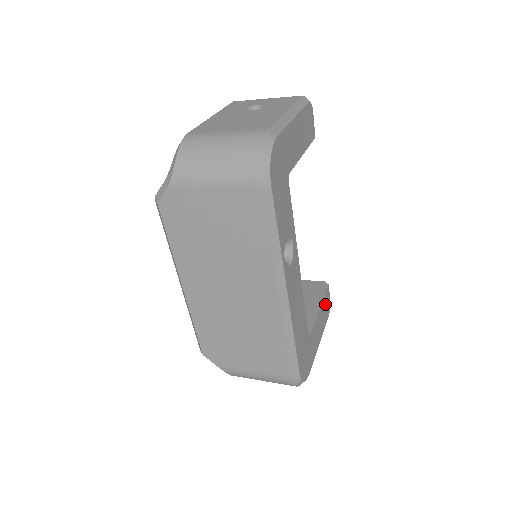
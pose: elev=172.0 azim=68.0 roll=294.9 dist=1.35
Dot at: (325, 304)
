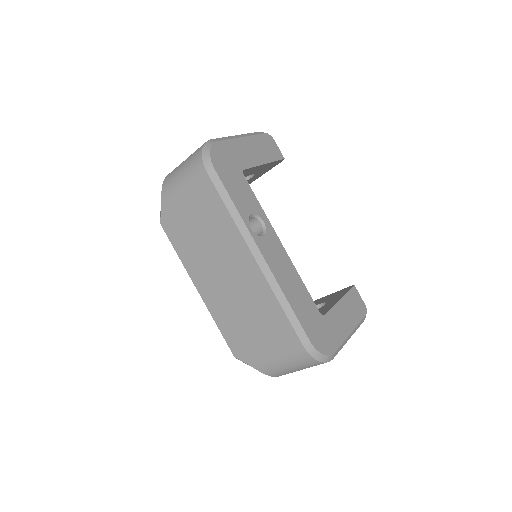
Dot at: (352, 301)
